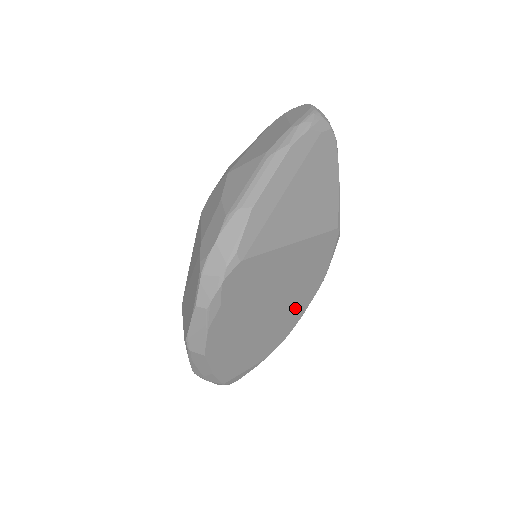
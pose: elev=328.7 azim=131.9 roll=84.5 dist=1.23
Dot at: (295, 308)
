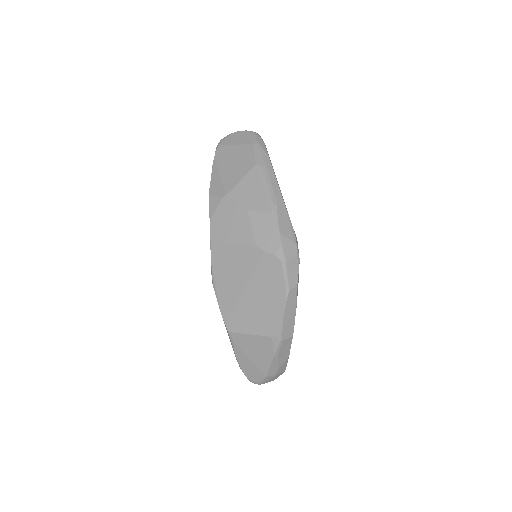
Dot at: occluded
